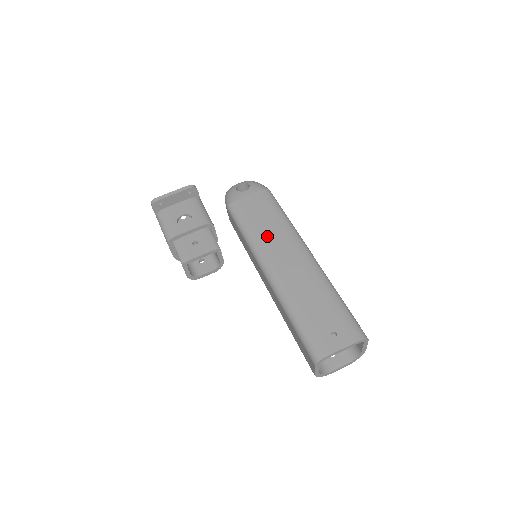
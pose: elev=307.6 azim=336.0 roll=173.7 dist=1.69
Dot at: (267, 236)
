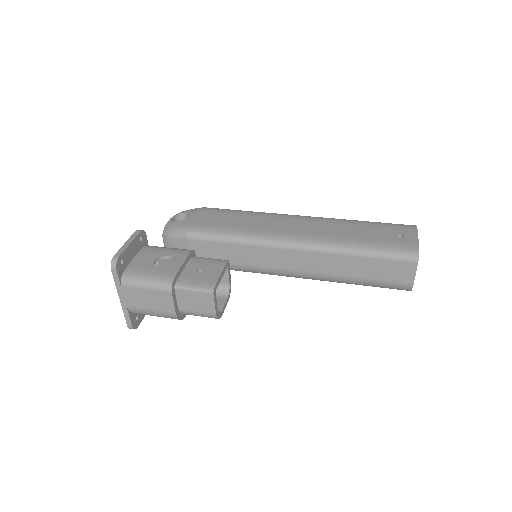
Dot at: (257, 225)
